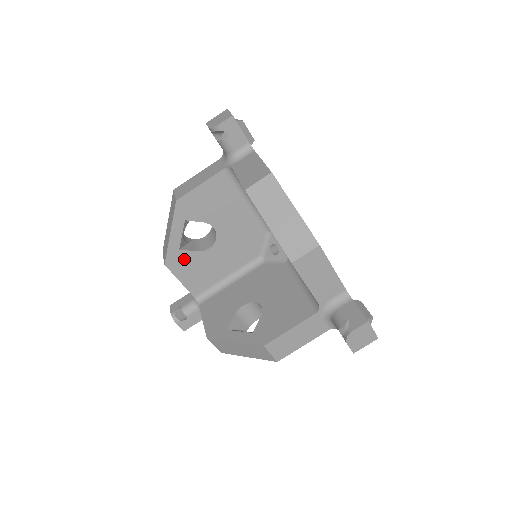
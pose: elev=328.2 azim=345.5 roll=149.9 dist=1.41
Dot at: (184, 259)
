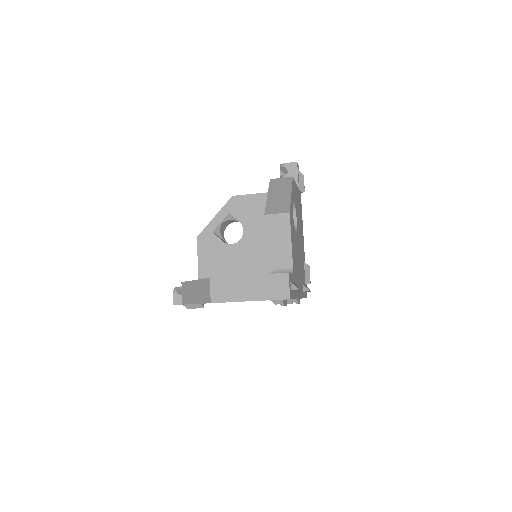
Dot at: (211, 241)
